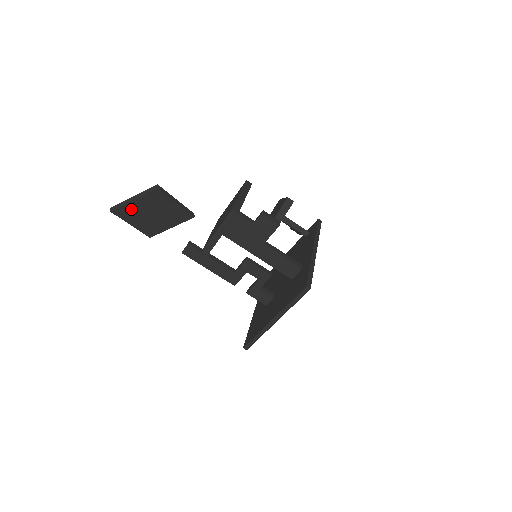
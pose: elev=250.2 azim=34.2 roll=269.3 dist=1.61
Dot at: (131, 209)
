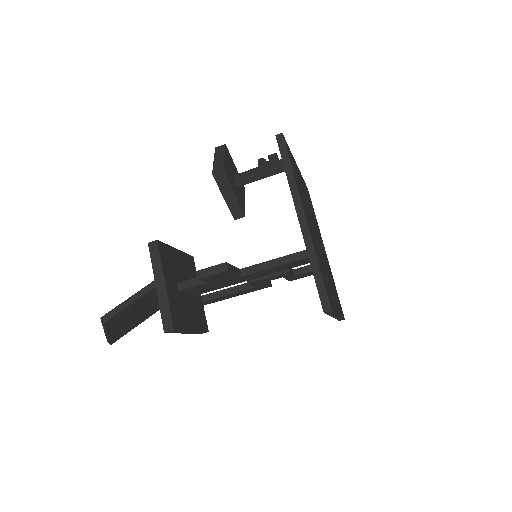
Dot at: (118, 332)
